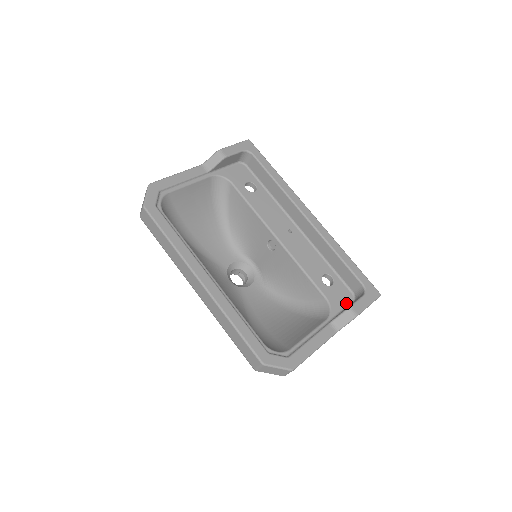
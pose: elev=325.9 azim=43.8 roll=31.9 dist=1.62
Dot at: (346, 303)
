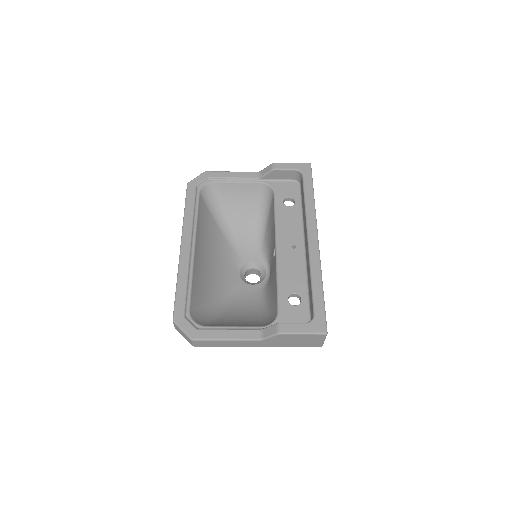
Dot at: occluded
